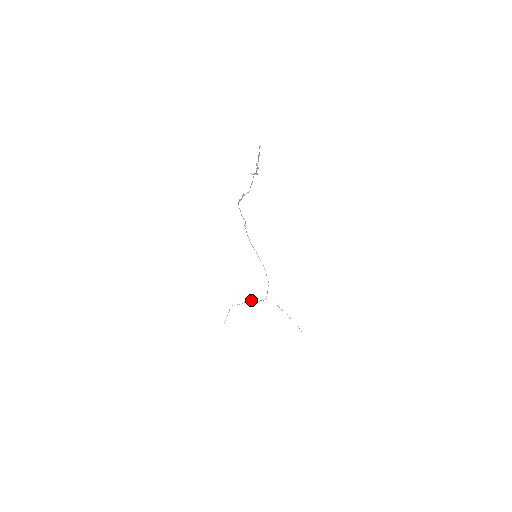
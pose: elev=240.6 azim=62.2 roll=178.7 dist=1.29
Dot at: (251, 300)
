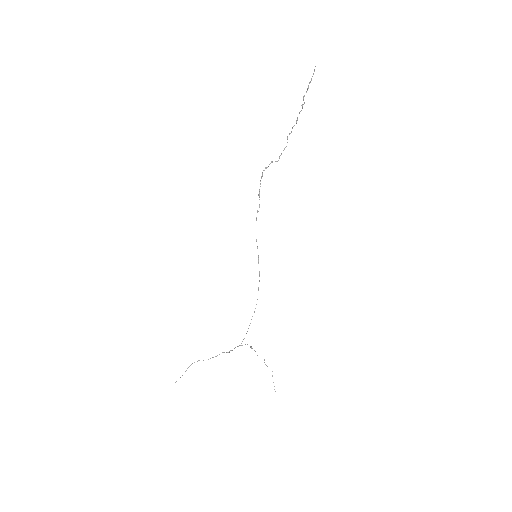
Dot at: occluded
